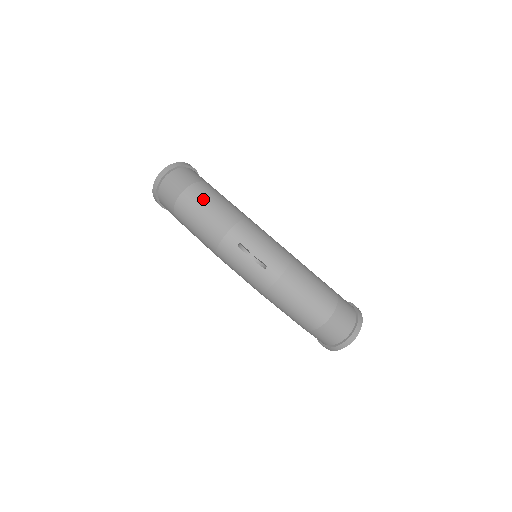
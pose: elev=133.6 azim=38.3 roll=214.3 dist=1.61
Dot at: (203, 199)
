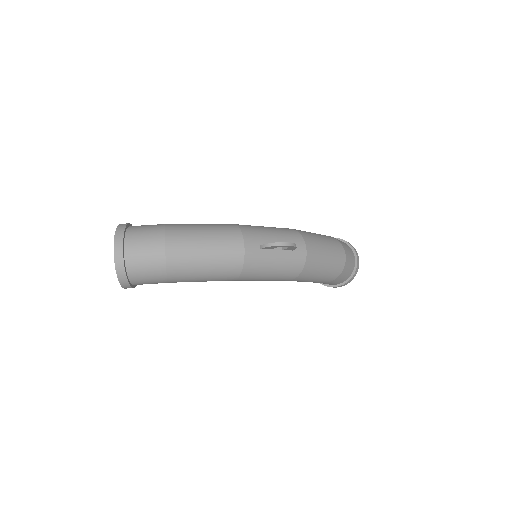
Dot at: (192, 236)
